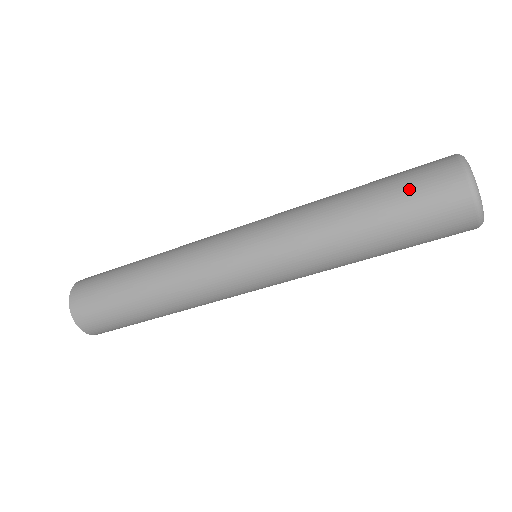
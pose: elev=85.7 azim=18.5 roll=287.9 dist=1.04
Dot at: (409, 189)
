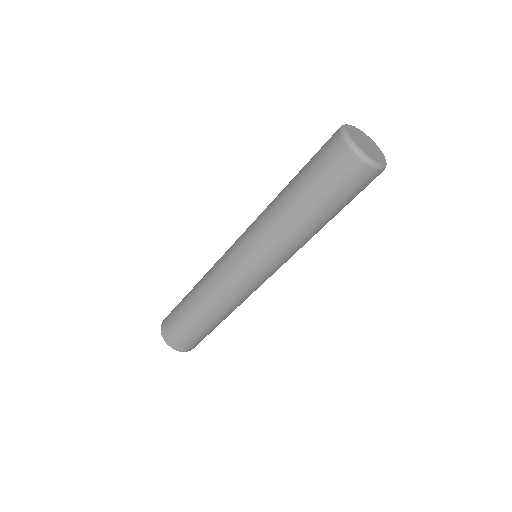
Dot at: (313, 158)
